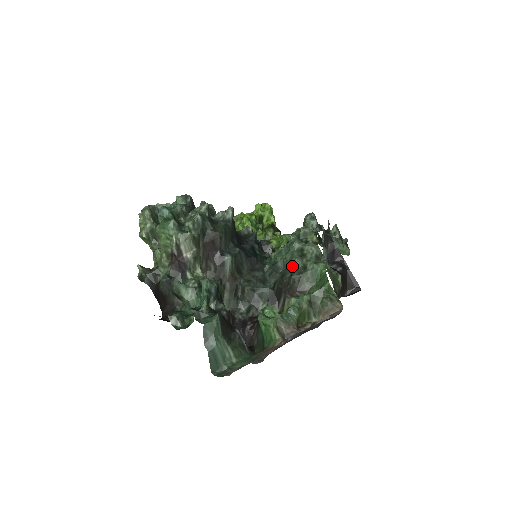
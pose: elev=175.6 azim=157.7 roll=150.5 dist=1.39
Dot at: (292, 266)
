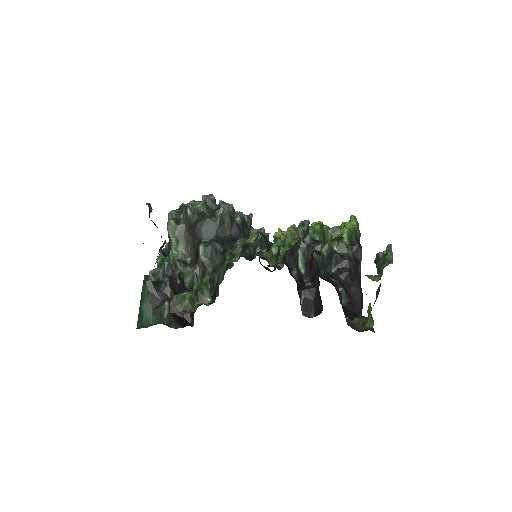
Dot at: occluded
